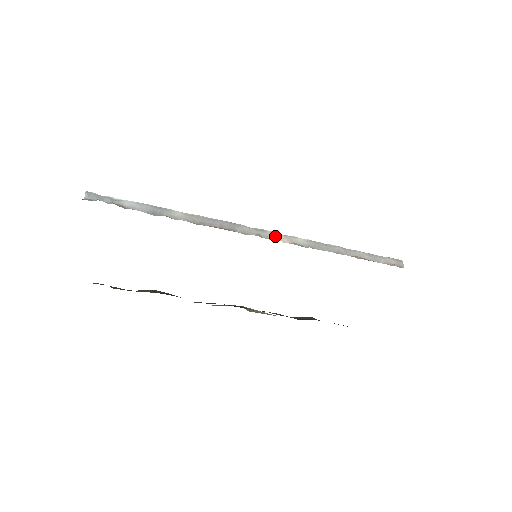
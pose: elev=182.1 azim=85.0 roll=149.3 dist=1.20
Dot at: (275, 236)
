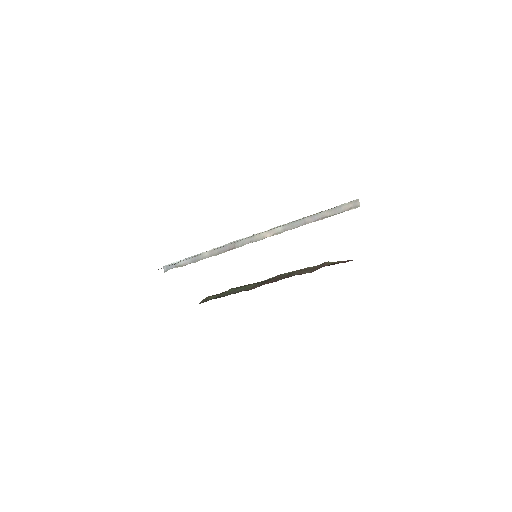
Dot at: (261, 235)
